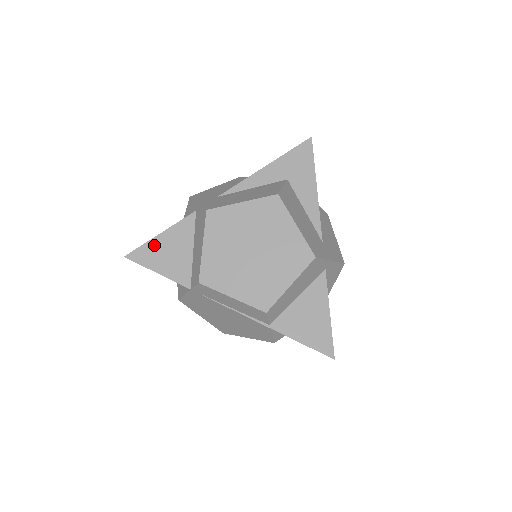
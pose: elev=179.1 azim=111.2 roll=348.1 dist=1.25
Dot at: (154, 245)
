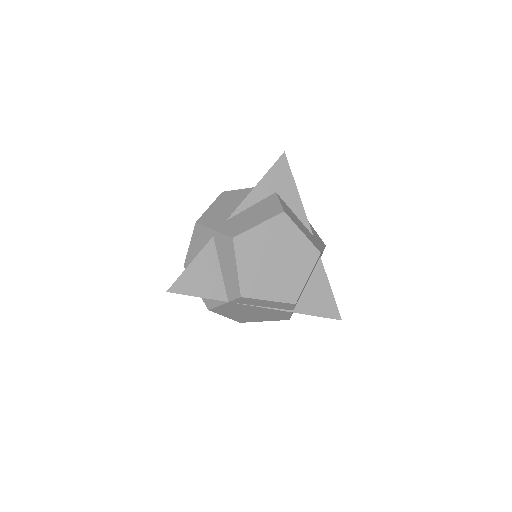
Dot at: (188, 275)
